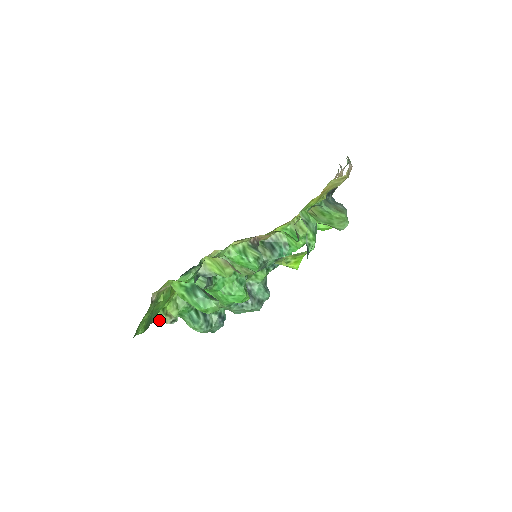
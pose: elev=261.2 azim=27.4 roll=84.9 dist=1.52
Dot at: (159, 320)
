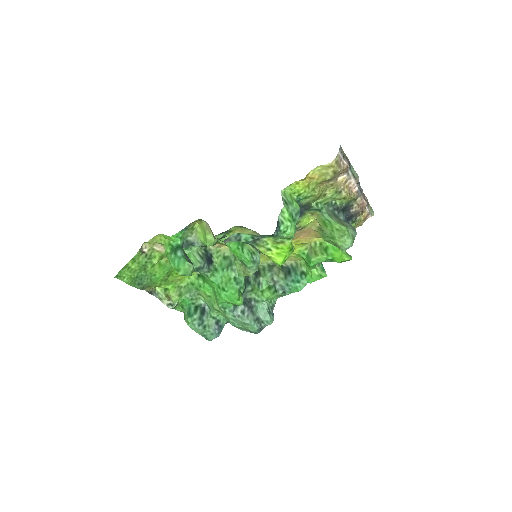
Dot at: (158, 297)
